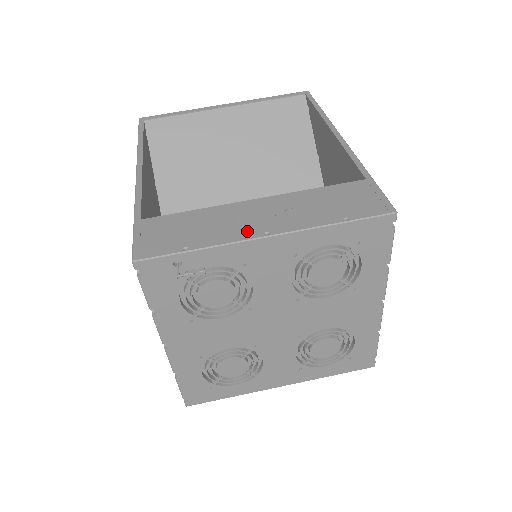
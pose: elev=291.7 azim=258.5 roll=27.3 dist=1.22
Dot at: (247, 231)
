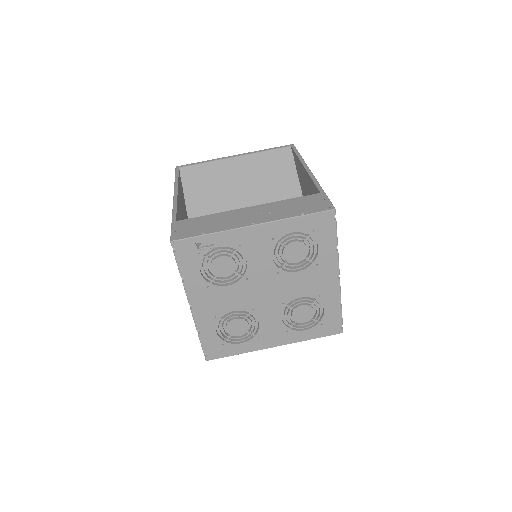
Dot at: (241, 223)
